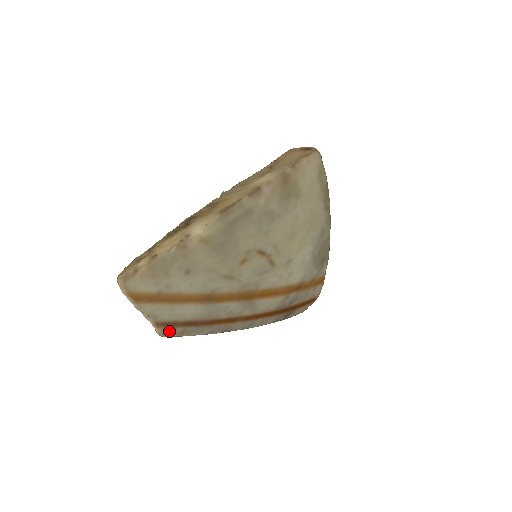
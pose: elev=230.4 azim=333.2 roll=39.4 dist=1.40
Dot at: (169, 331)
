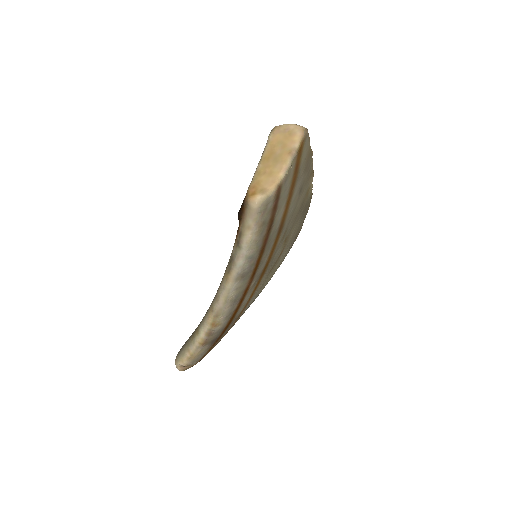
Dot at: (270, 206)
